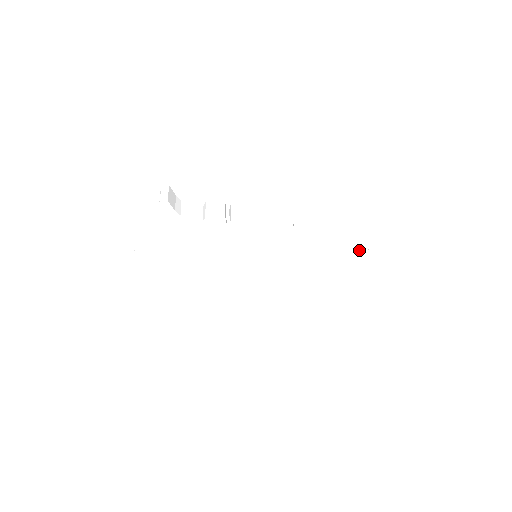
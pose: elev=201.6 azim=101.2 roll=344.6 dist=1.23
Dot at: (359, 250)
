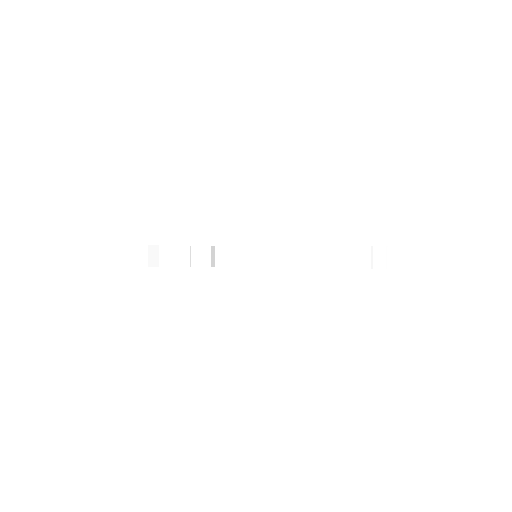
Dot at: occluded
